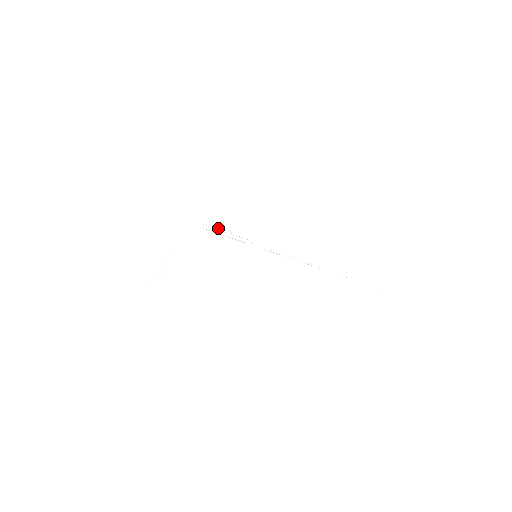
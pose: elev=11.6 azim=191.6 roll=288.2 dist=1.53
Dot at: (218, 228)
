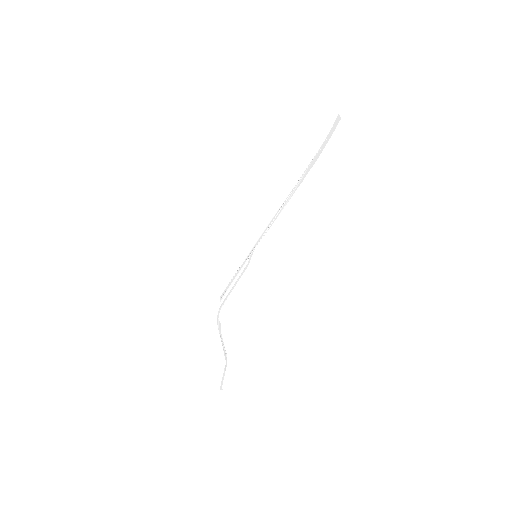
Dot at: occluded
